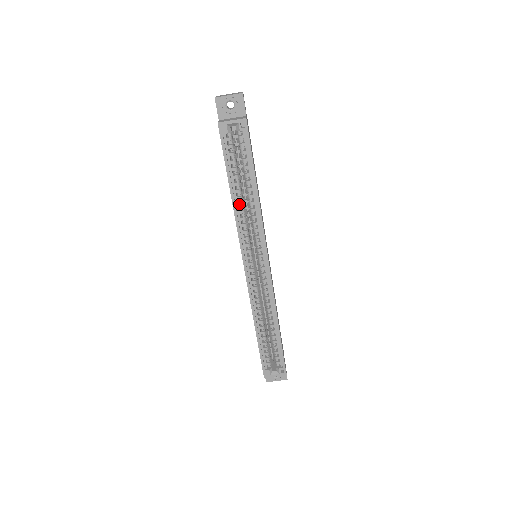
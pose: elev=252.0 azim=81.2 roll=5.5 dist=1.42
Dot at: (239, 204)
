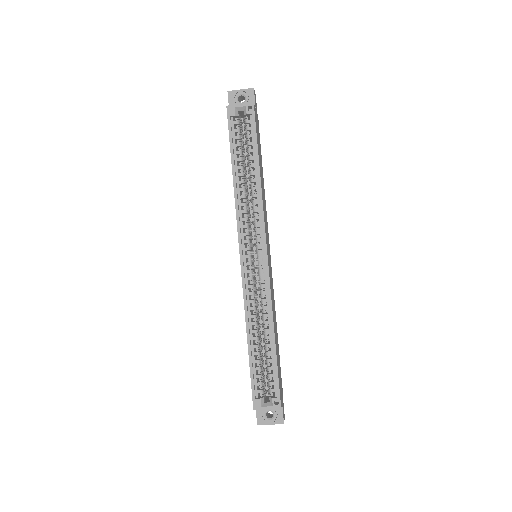
Dot at: (241, 188)
